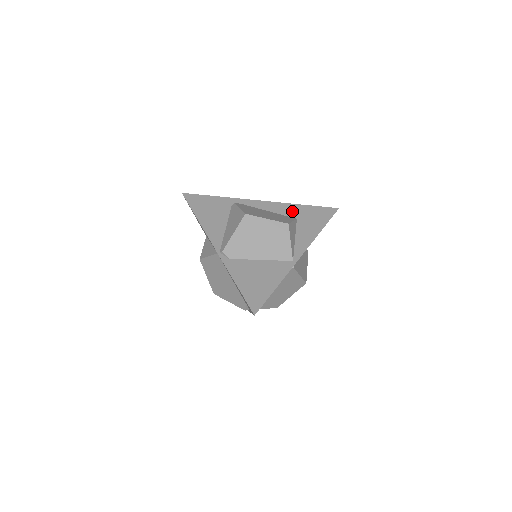
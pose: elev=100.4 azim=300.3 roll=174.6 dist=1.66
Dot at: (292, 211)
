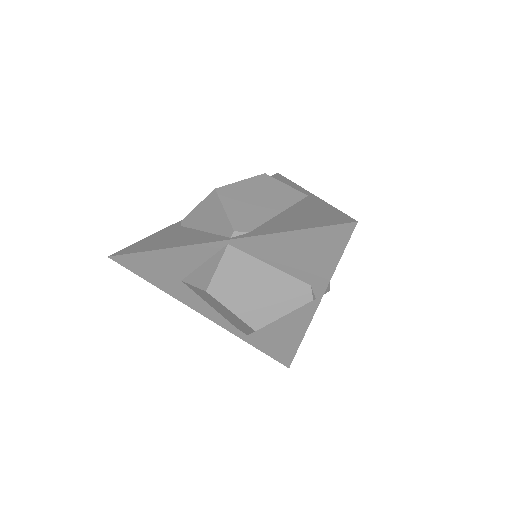
Dot at: occluded
